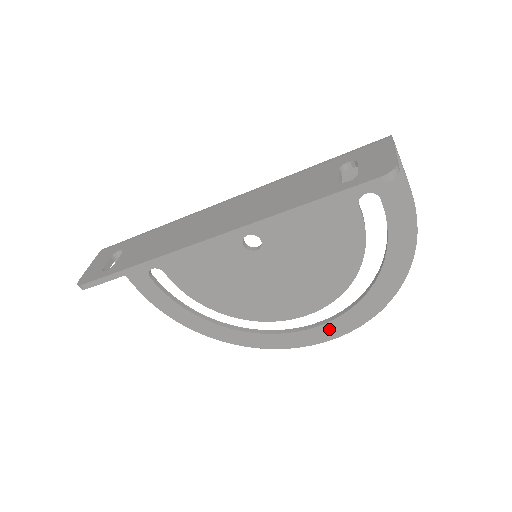
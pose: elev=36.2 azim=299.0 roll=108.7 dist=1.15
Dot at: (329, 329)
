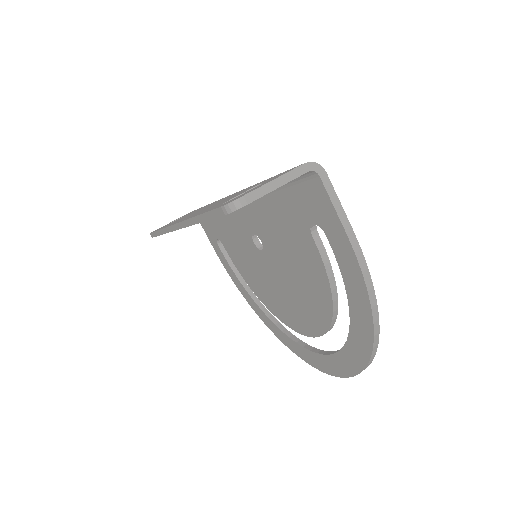
Dot at: (330, 363)
